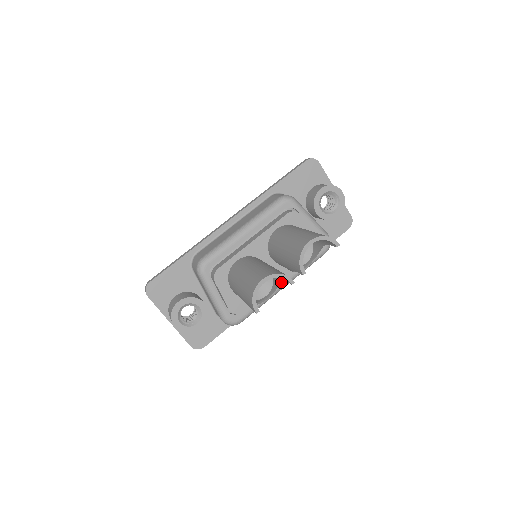
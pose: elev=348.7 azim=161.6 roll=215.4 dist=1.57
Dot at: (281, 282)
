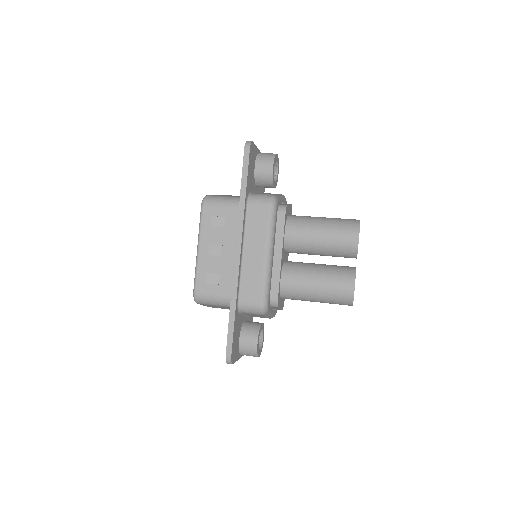
Dot at: occluded
